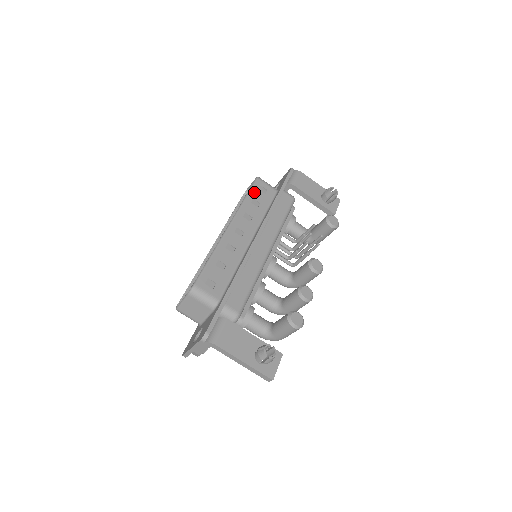
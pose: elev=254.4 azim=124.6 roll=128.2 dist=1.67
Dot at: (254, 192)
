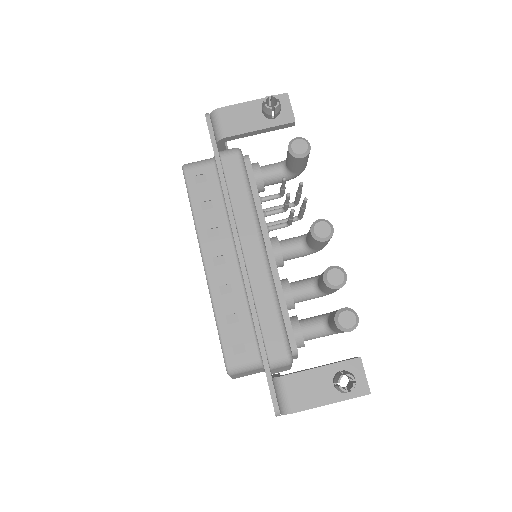
Dot at: (194, 193)
